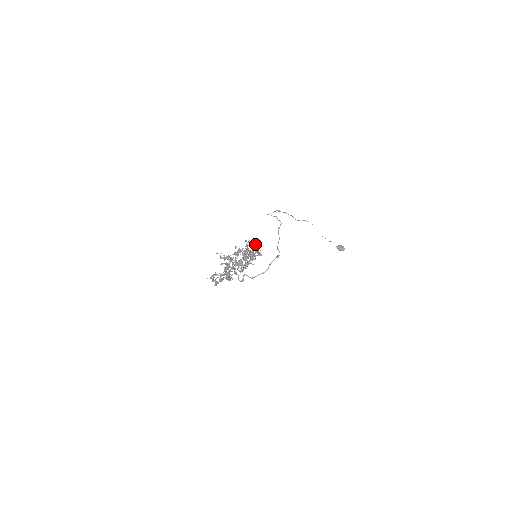
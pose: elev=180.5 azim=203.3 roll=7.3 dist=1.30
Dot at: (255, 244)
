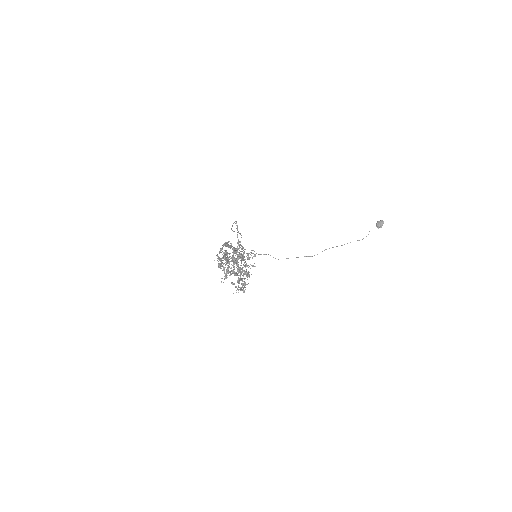
Dot at: (228, 247)
